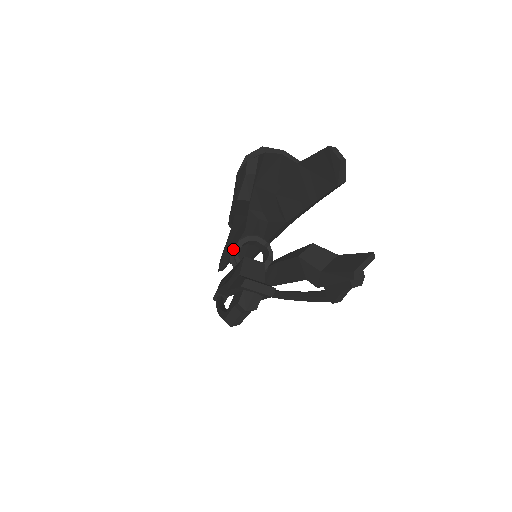
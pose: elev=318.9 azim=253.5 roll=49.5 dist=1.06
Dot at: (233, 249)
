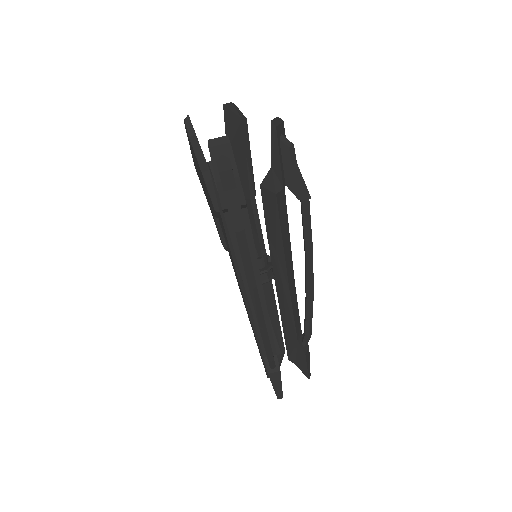
Dot at: occluded
